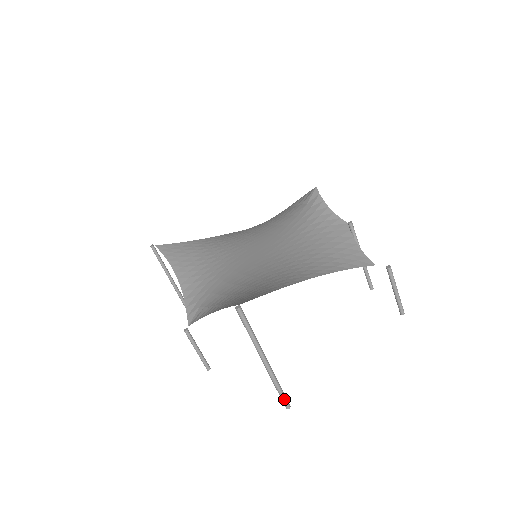
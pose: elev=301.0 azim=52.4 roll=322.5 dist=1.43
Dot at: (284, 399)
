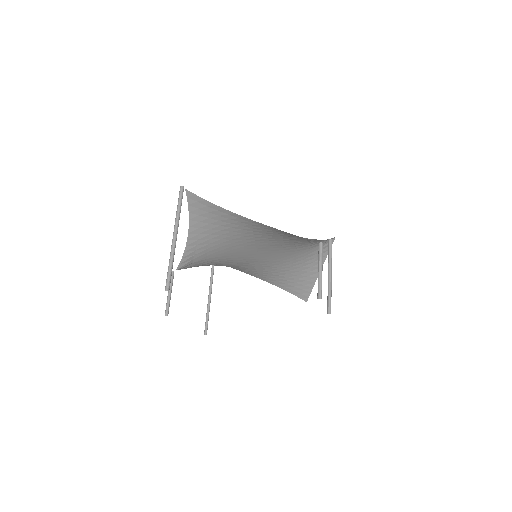
Dot at: (168, 278)
